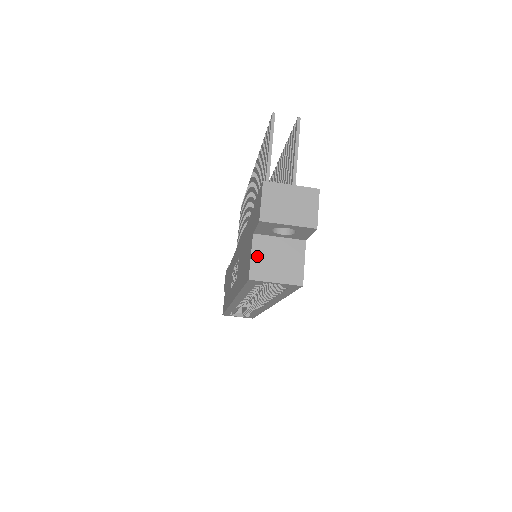
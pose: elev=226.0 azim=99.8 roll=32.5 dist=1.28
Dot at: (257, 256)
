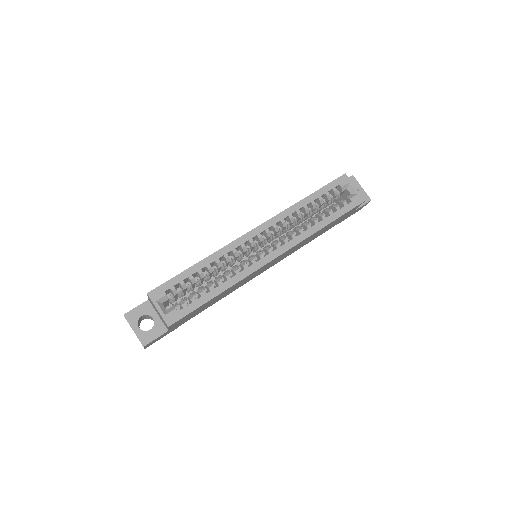
Dot at: occluded
